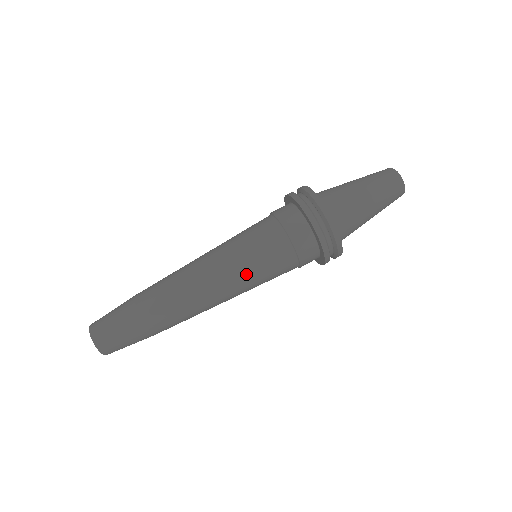
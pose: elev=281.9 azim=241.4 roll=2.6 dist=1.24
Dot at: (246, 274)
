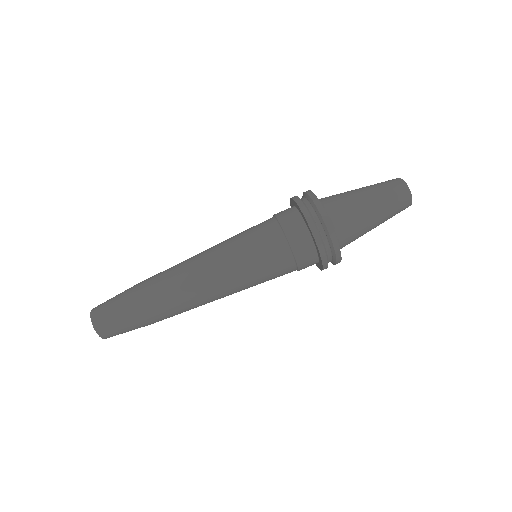
Dot at: (249, 287)
